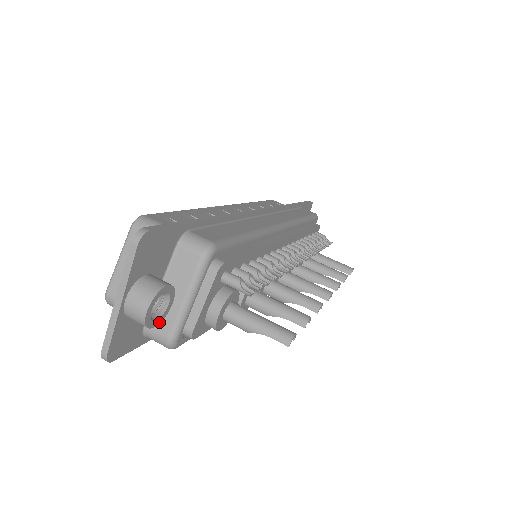
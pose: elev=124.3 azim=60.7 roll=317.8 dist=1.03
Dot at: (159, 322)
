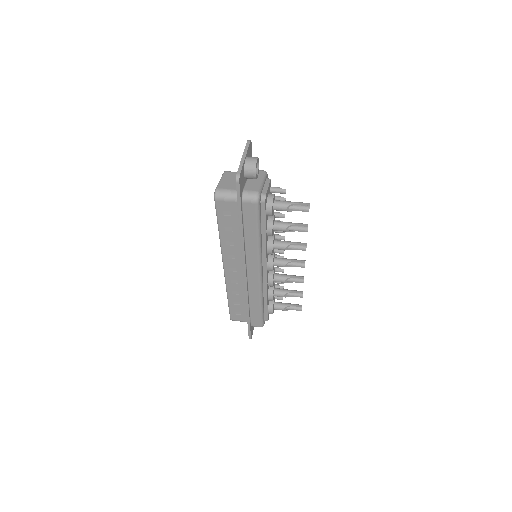
Dot at: (256, 177)
